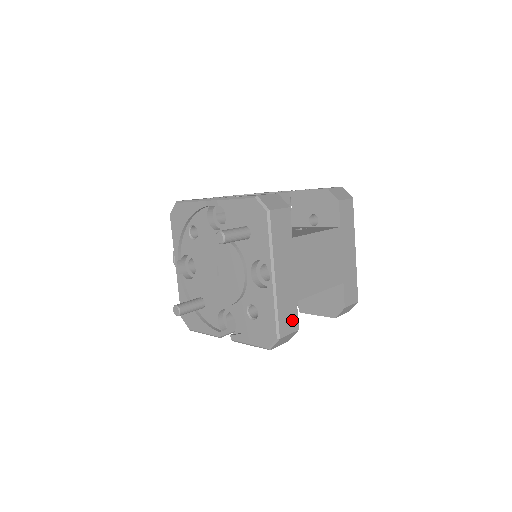
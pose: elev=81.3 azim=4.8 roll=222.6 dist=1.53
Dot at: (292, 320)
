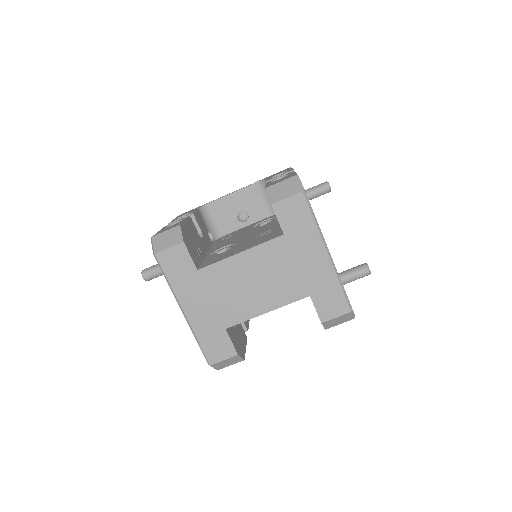
Dot at: (224, 347)
